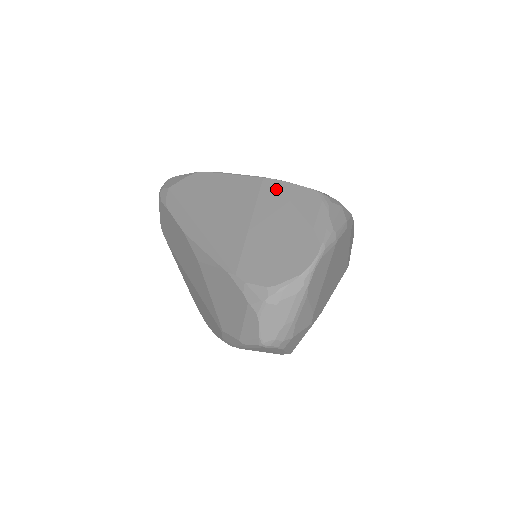
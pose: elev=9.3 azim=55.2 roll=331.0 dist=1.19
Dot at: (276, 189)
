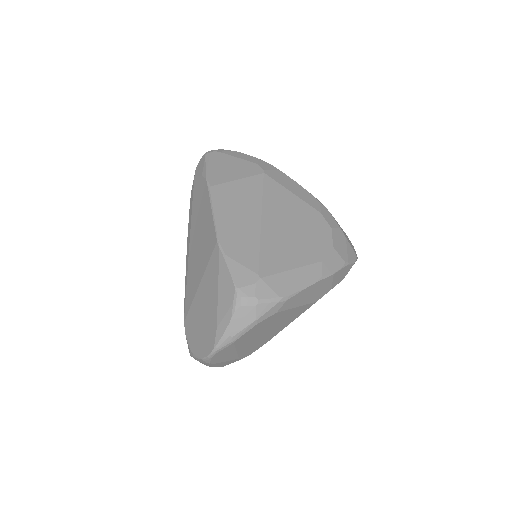
Dot at: (217, 264)
